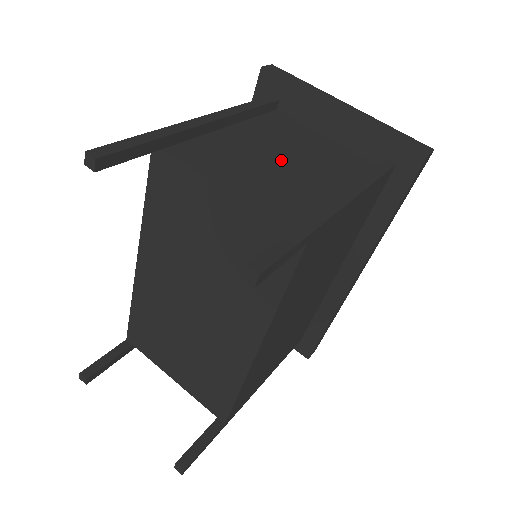
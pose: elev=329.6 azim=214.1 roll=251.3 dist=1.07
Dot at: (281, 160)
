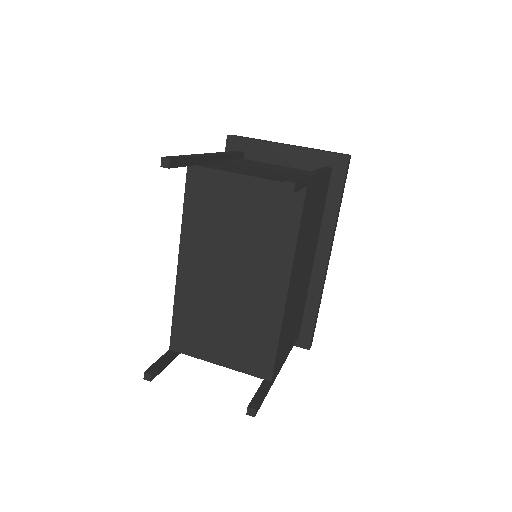
Dot at: (265, 170)
